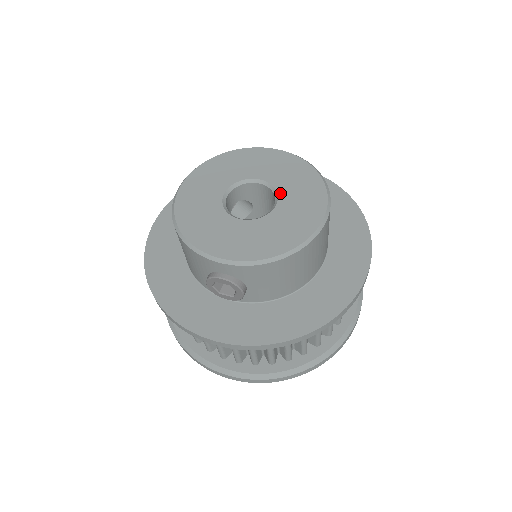
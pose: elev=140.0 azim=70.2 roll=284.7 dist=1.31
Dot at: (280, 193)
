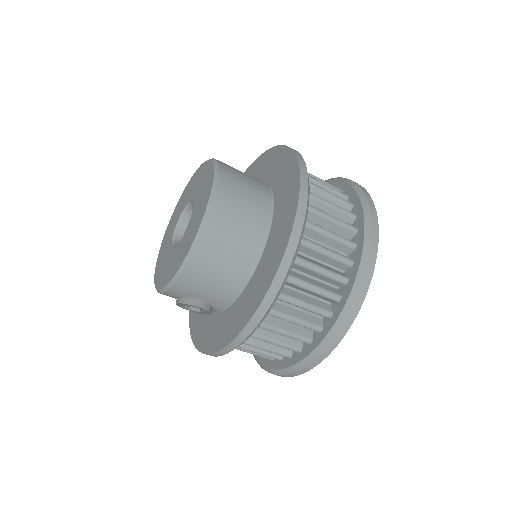
Dot at: (194, 206)
